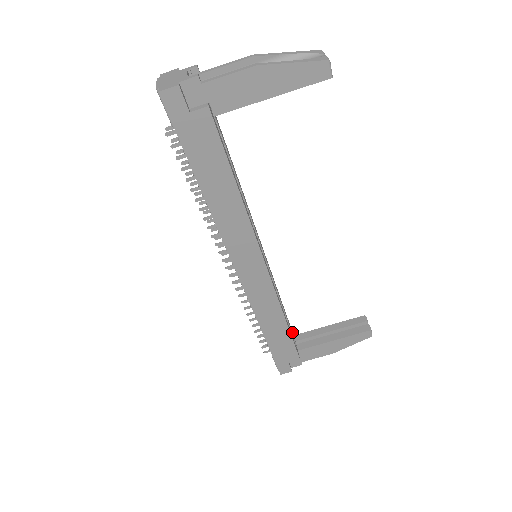
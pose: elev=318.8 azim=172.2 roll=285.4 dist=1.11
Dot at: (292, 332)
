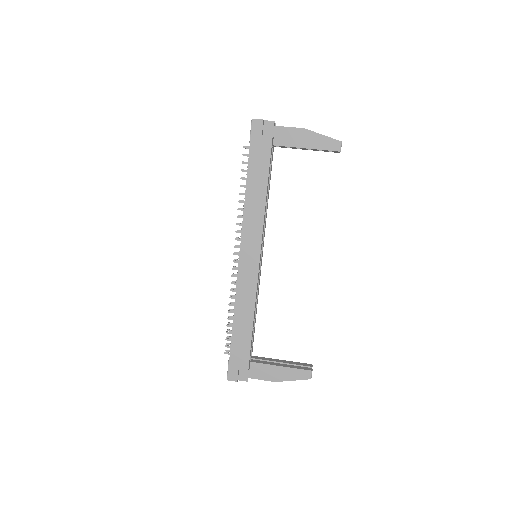
Dot at: occluded
